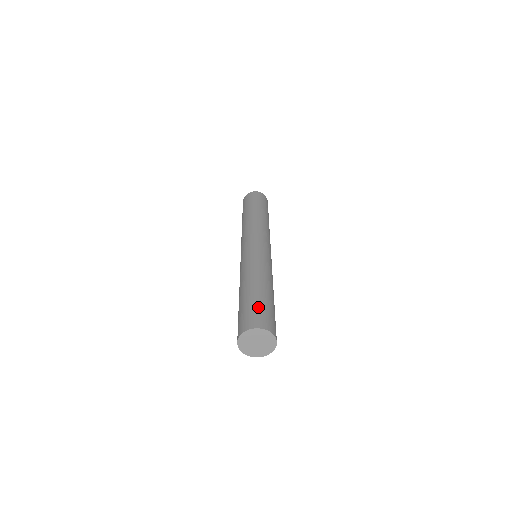
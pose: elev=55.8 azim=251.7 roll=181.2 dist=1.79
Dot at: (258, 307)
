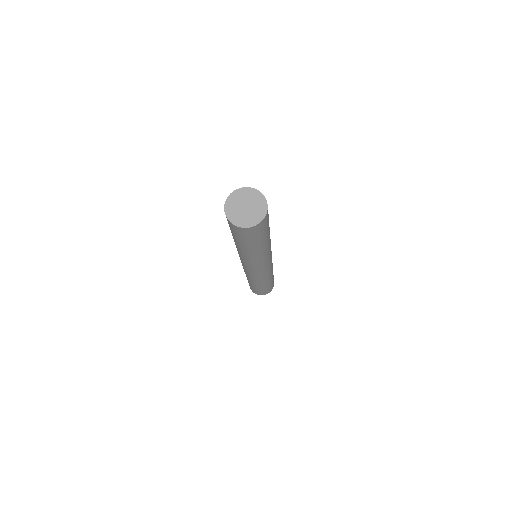
Dot at: occluded
